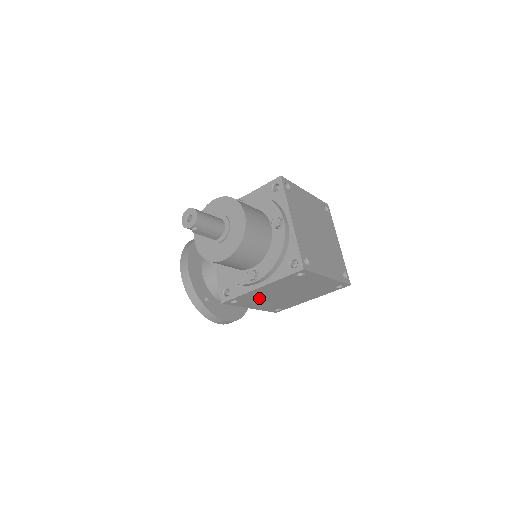
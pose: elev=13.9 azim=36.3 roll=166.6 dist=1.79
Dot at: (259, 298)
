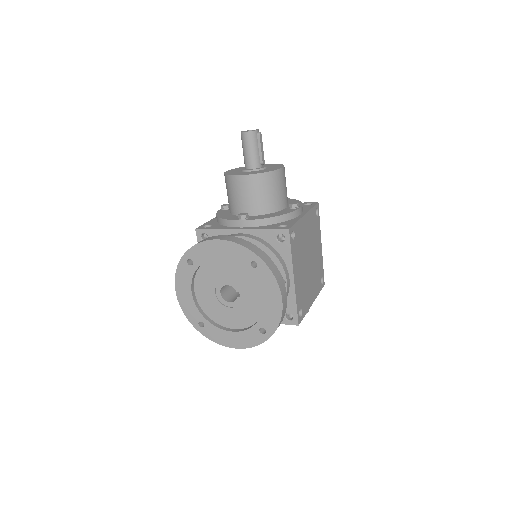
Dot at: (300, 249)
